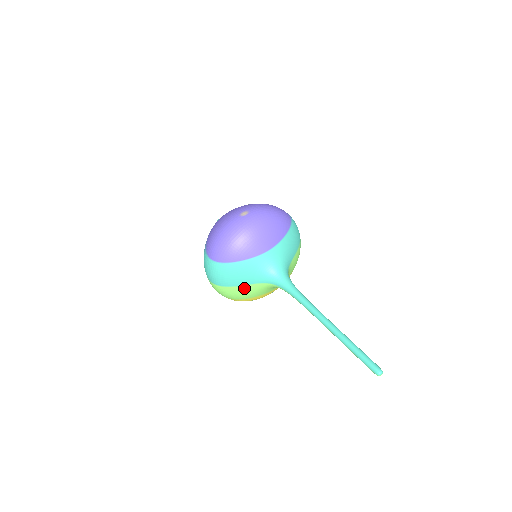
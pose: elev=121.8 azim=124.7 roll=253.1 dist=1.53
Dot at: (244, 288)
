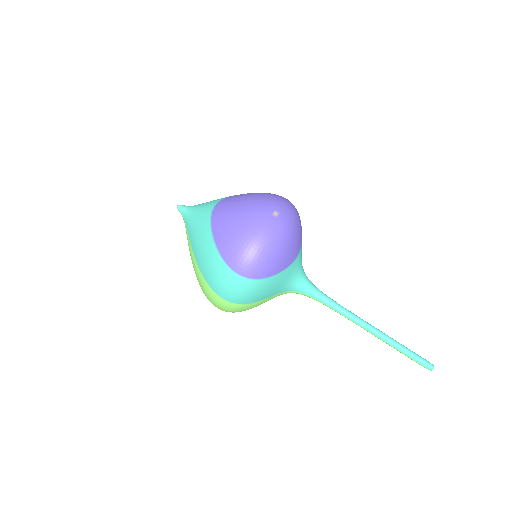
Dot at: (264, 301)
